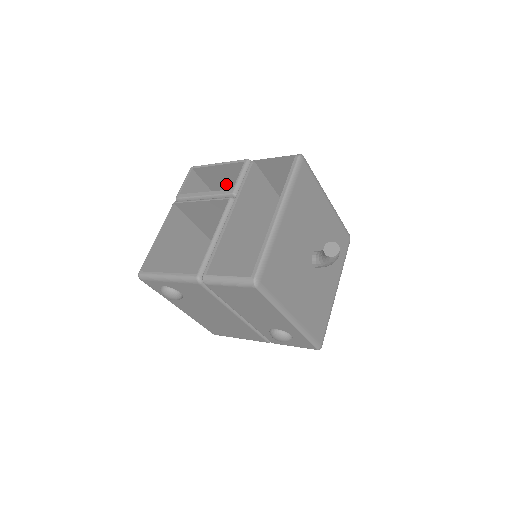
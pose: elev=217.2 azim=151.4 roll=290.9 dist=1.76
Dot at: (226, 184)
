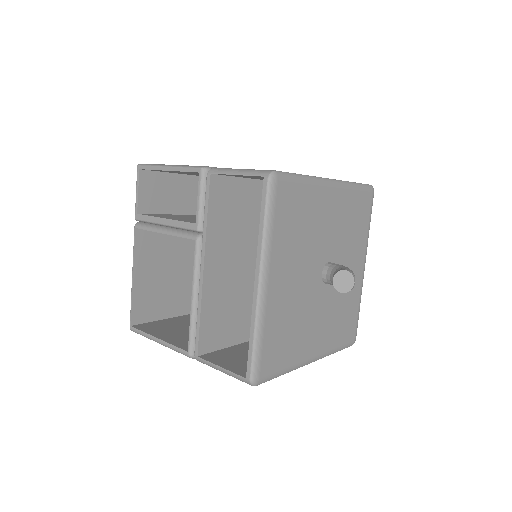
Dot at: occluded
